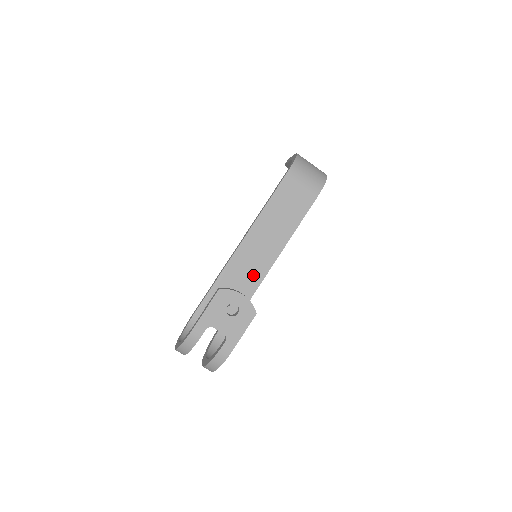
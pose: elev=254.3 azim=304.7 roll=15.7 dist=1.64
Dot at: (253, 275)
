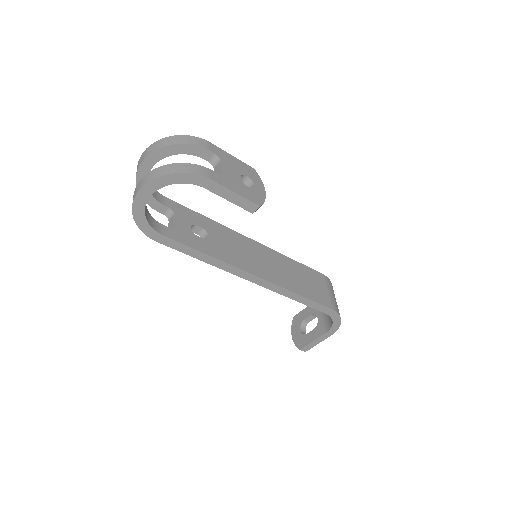
Dot at: (238, 257)
